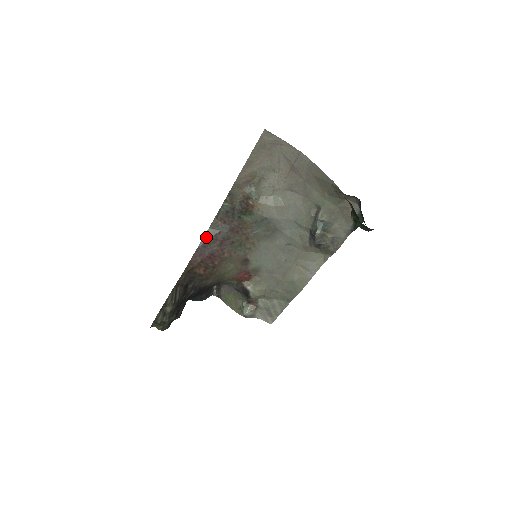
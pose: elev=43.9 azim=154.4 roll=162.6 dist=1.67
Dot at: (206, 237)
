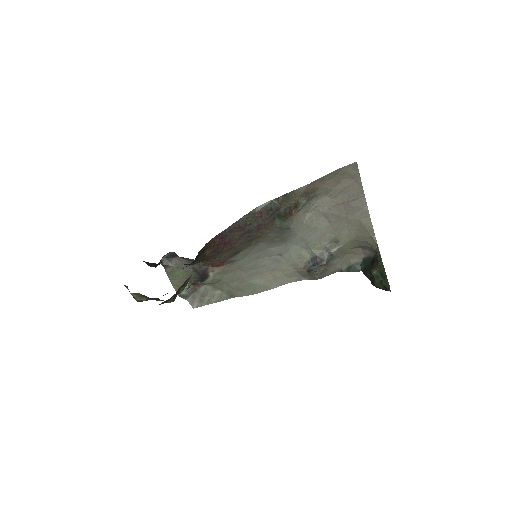
Dot at: (237, 223)
